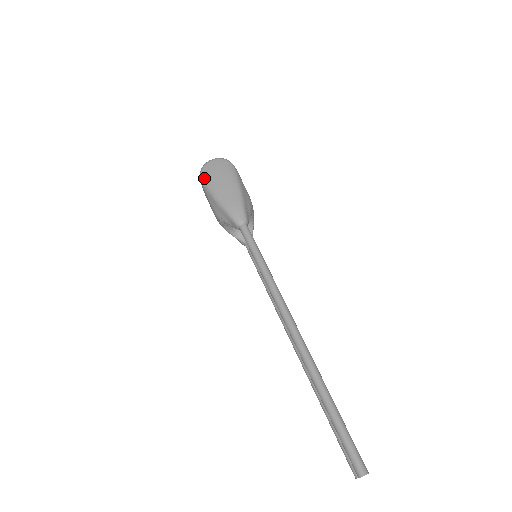
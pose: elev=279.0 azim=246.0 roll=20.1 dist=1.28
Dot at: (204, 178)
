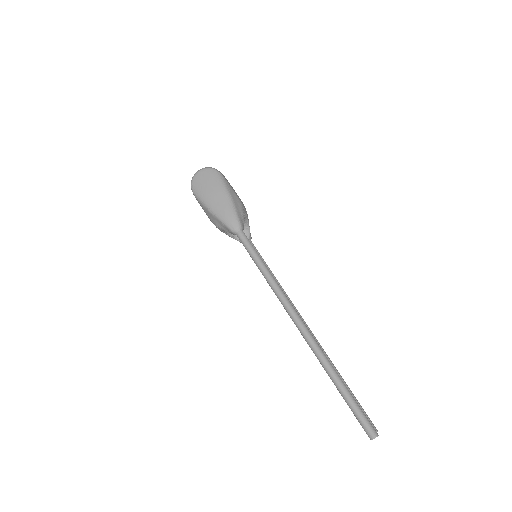
Dot at: (195, 191)
